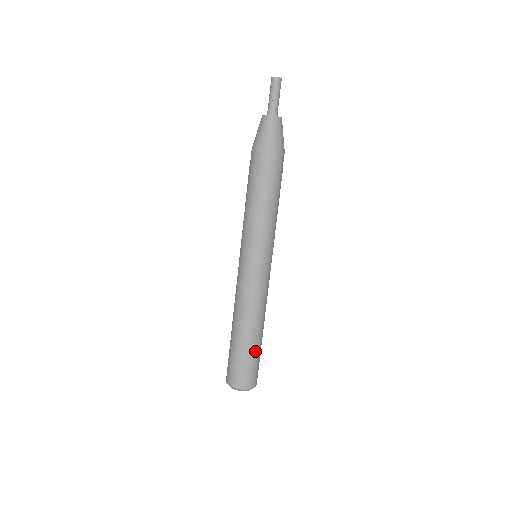
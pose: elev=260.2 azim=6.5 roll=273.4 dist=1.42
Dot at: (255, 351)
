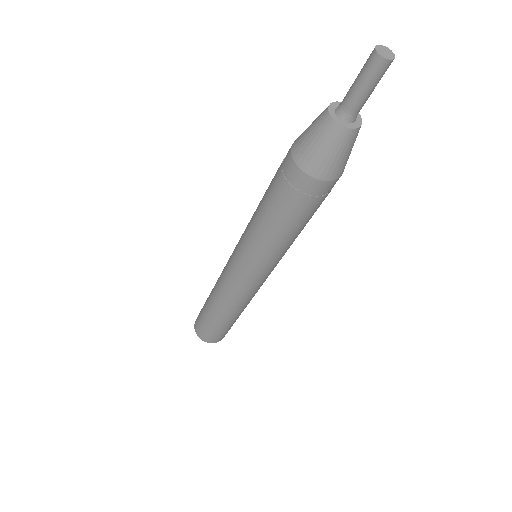
Dot at: (227, 326)
